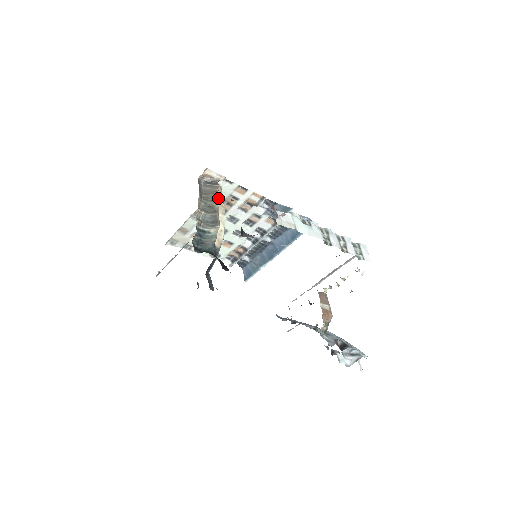
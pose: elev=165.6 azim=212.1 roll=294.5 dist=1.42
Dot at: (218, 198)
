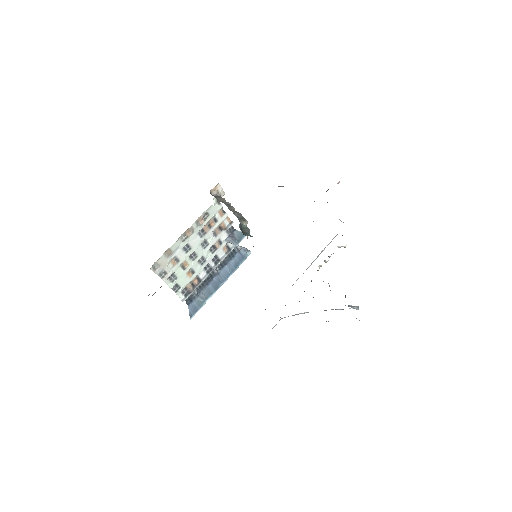
Dot at: occluded
